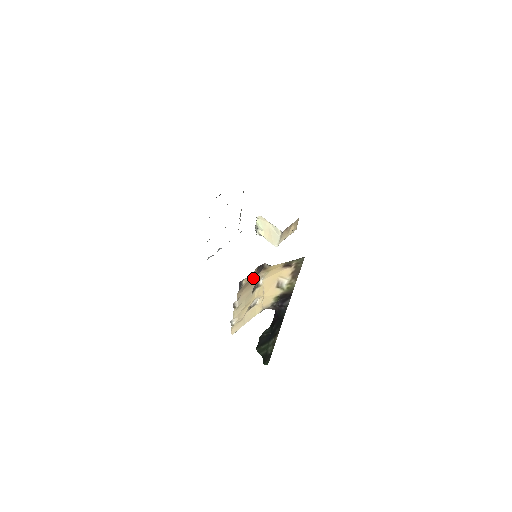
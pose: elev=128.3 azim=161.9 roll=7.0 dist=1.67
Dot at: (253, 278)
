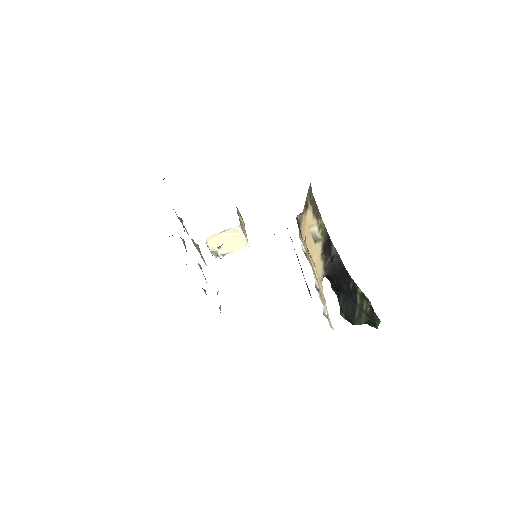
Dot at: occluded
